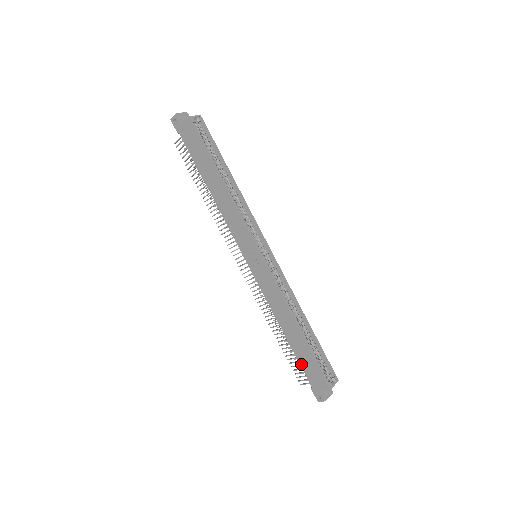
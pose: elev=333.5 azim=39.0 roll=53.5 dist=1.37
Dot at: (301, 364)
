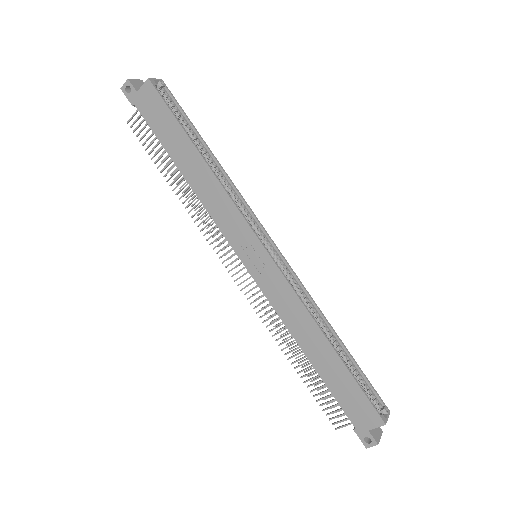
Dot at: (337, 397)
